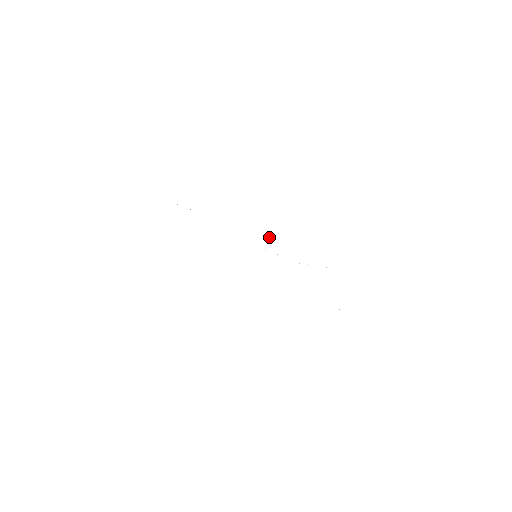
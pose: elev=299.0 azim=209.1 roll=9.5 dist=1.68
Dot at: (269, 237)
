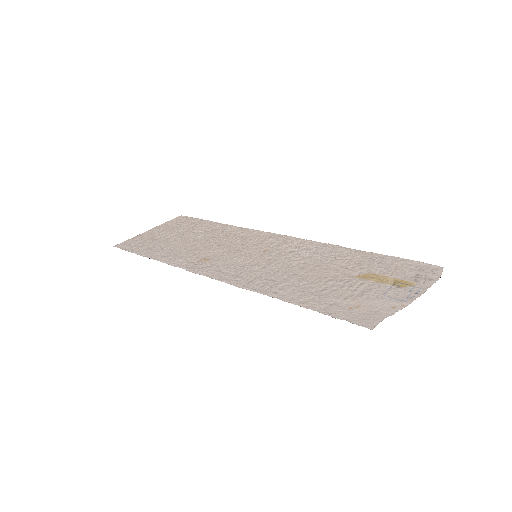
Dot at: occluded
